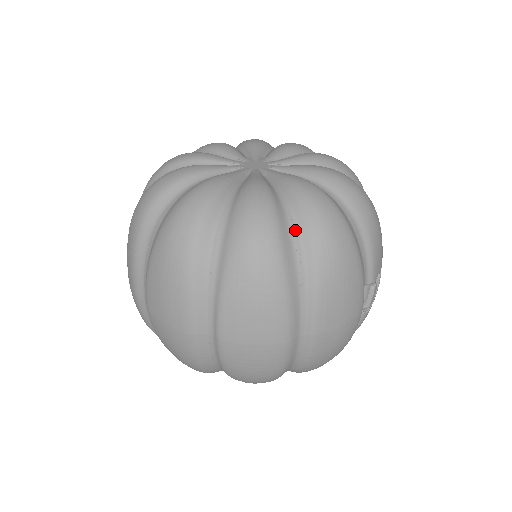
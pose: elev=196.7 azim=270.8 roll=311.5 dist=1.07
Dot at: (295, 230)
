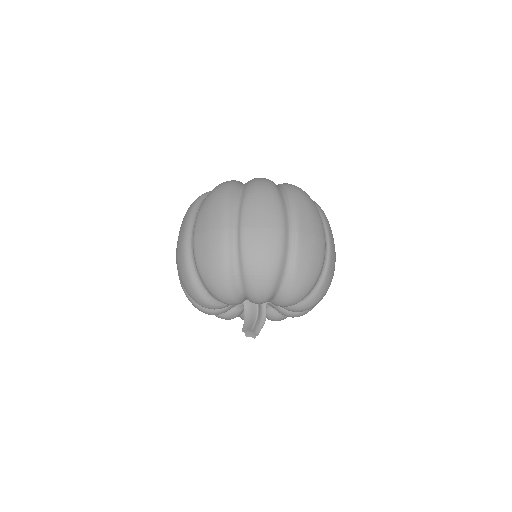
Dot at: occluded
